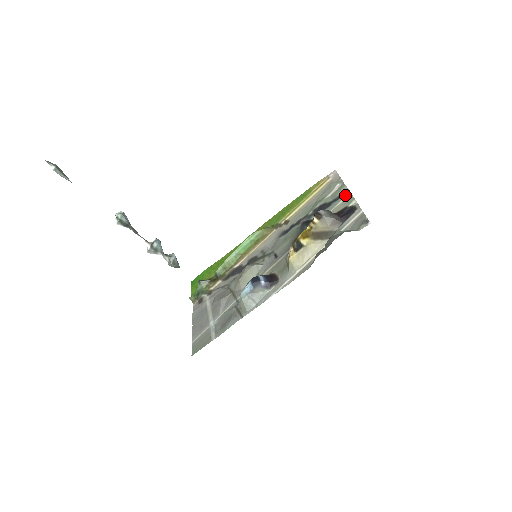
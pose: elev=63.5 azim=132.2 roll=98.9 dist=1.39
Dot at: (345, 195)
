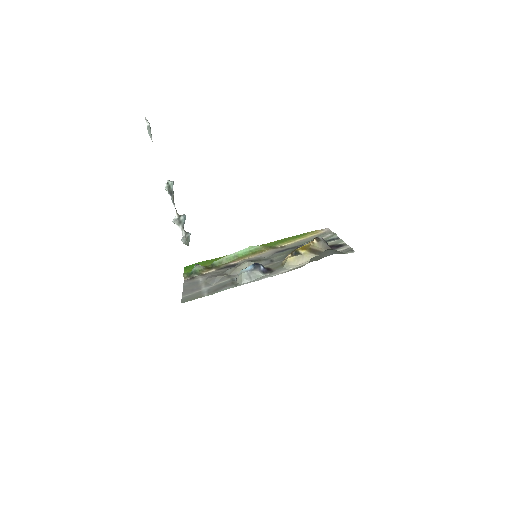
Dot at: (335, 239)
